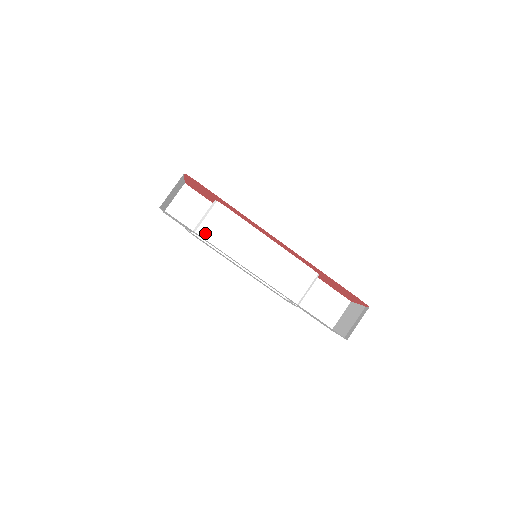
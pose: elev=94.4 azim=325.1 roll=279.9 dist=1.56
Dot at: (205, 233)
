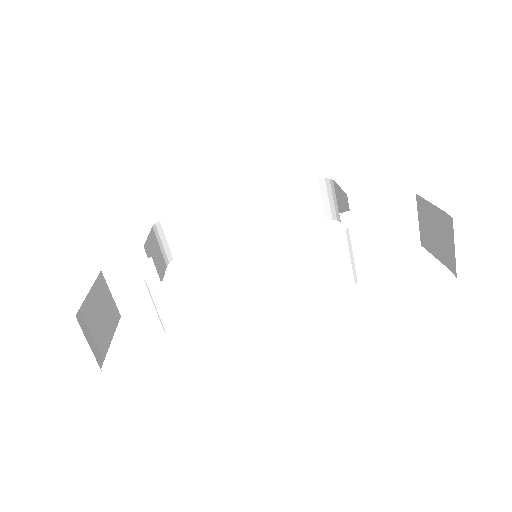
Dot at: (176, 327)
